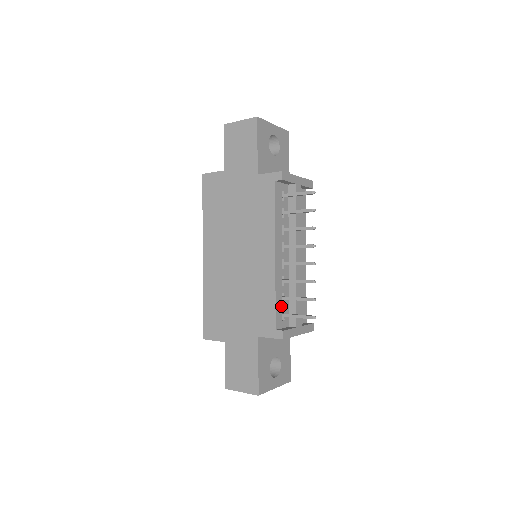
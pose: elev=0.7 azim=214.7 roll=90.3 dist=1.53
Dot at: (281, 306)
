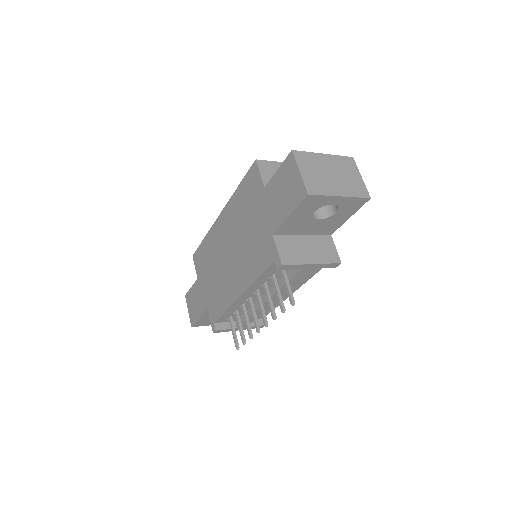
Dot at: (231, 314)
